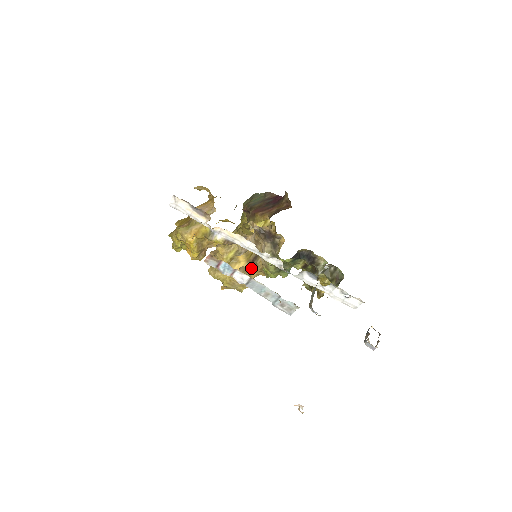
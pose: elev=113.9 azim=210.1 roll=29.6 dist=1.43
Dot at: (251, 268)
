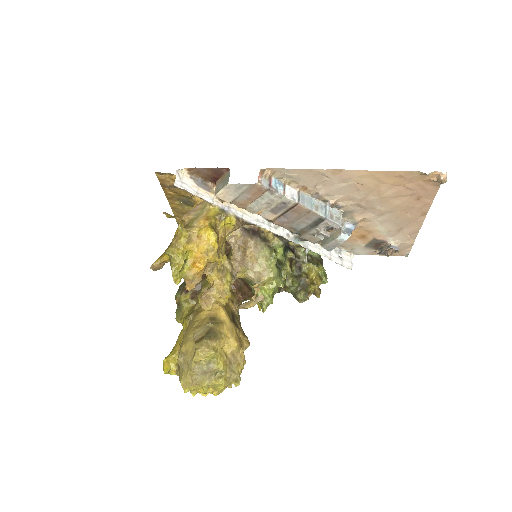
Dot at: (237, 329)
